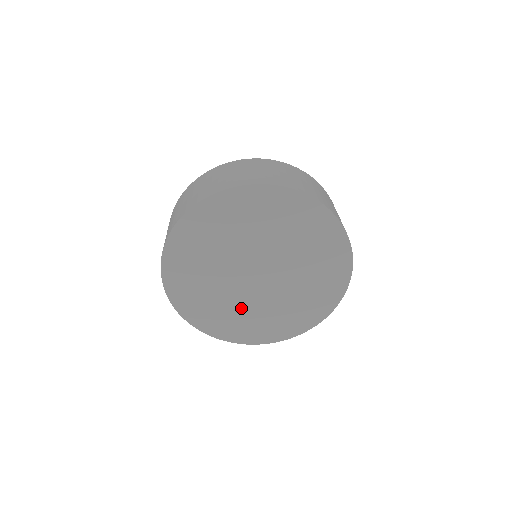
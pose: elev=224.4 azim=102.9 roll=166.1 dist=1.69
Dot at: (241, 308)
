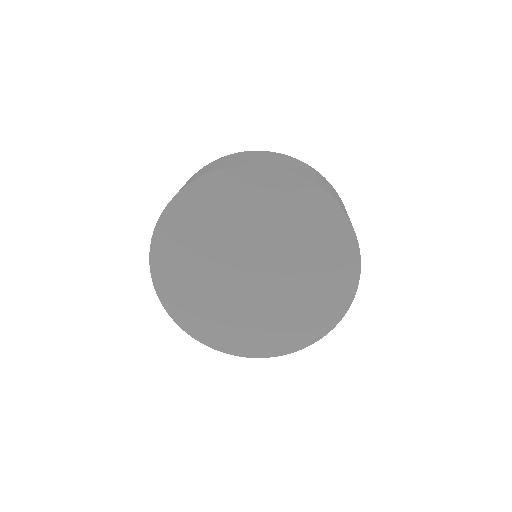
Dot at: (224, 305)
